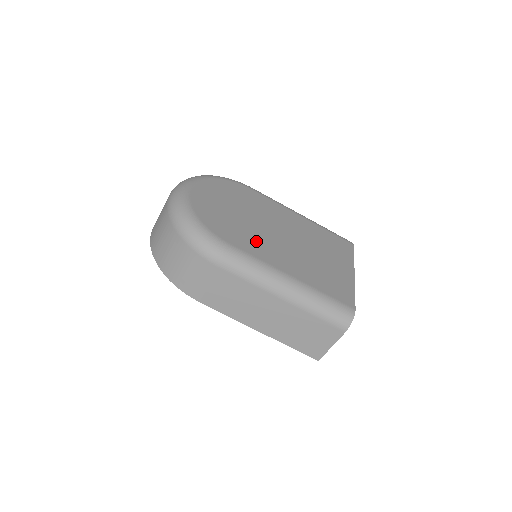
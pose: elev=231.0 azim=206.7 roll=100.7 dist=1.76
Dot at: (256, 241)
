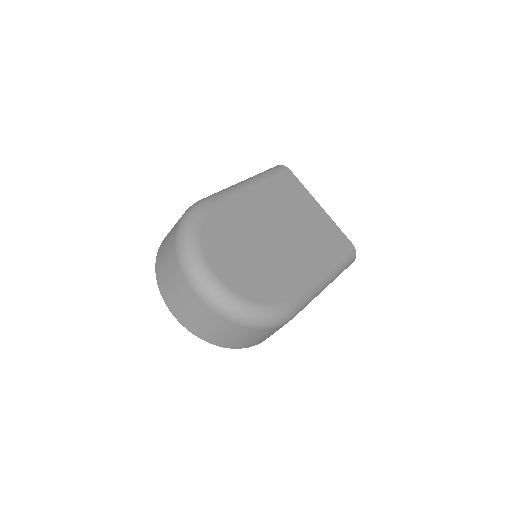
Dot at: (288, 267)
